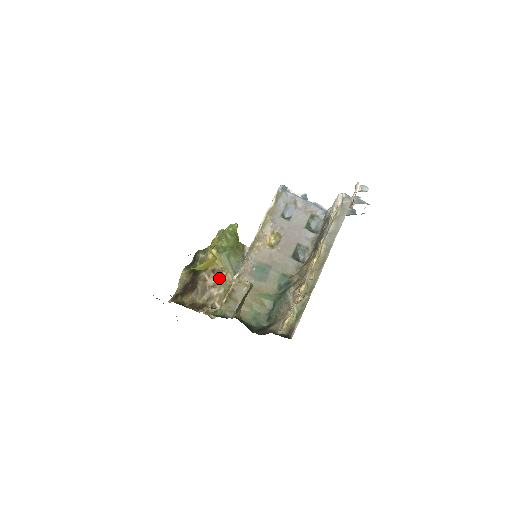
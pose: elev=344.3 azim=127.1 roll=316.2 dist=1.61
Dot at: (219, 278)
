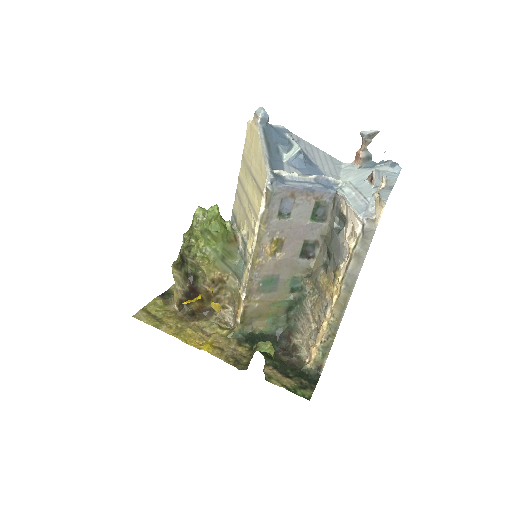
Dot at: (221, 285)
